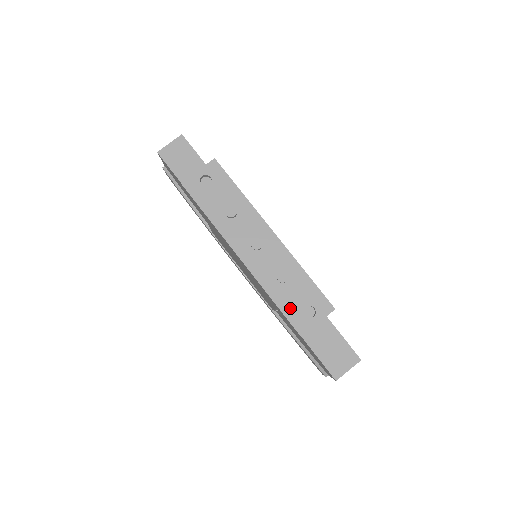
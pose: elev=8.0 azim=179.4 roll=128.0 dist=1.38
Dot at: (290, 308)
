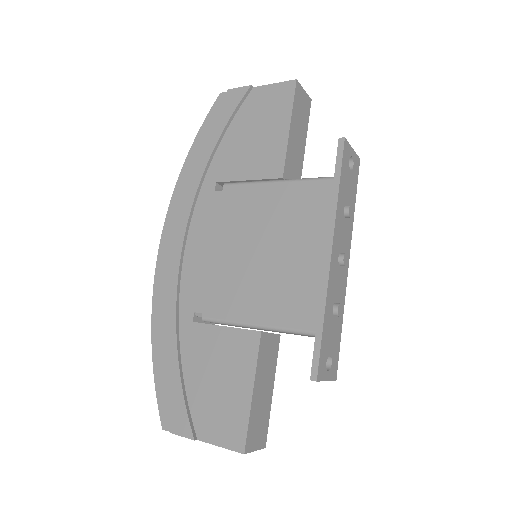
Dot at: (326, 344)
